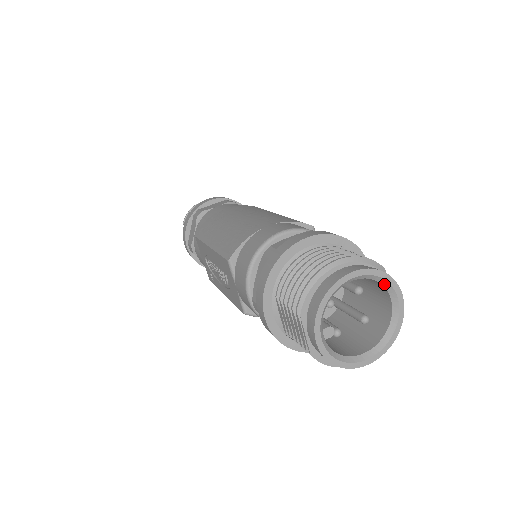
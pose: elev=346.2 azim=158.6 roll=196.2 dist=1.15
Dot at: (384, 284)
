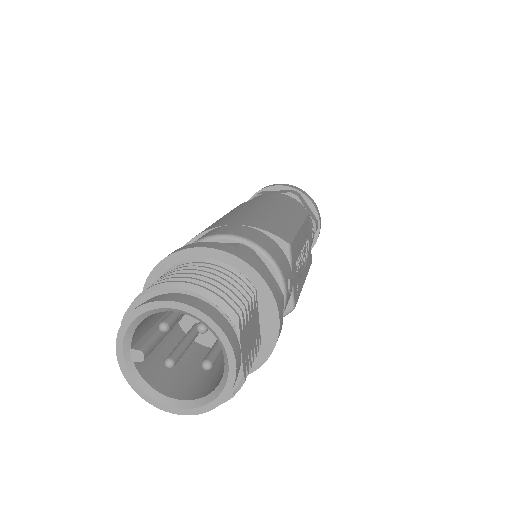
Dot at: (214, 333)
